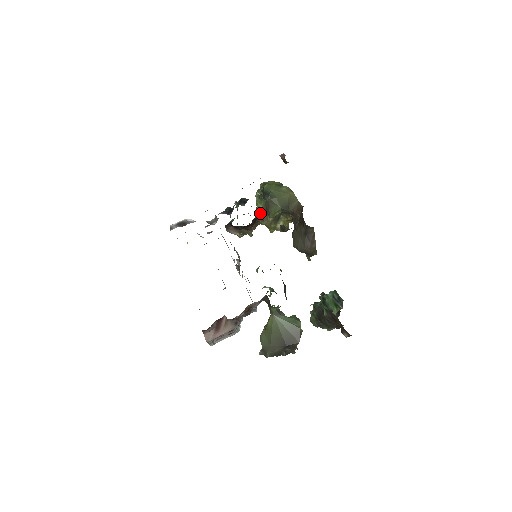
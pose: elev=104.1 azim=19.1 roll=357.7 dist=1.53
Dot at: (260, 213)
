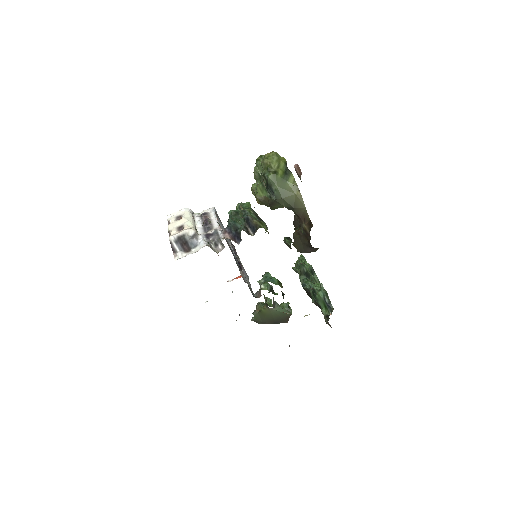
Dot at: occluded
